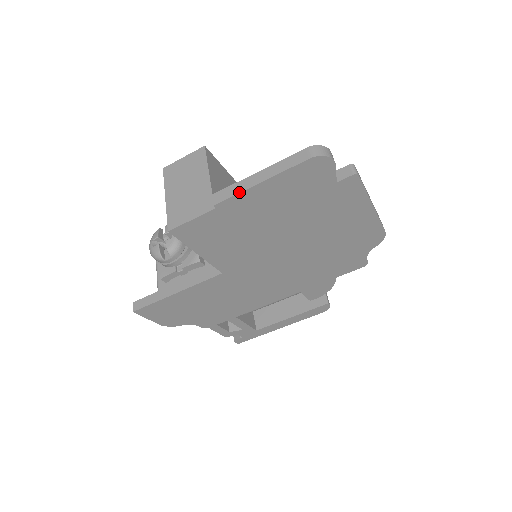
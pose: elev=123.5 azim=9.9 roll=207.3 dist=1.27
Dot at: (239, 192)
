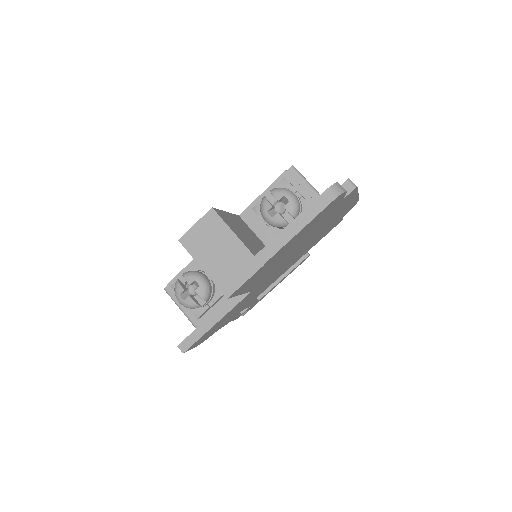
Dot at: (282, 247)
